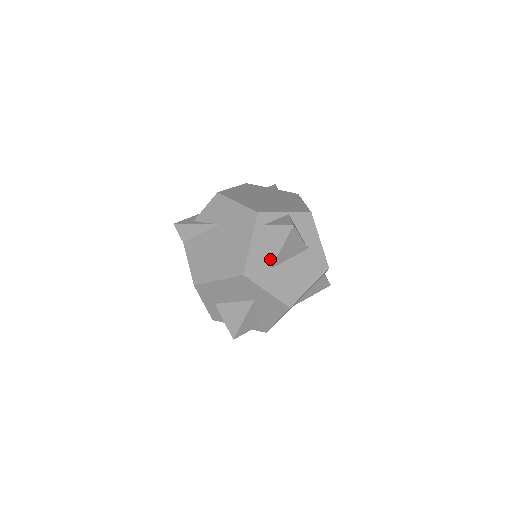
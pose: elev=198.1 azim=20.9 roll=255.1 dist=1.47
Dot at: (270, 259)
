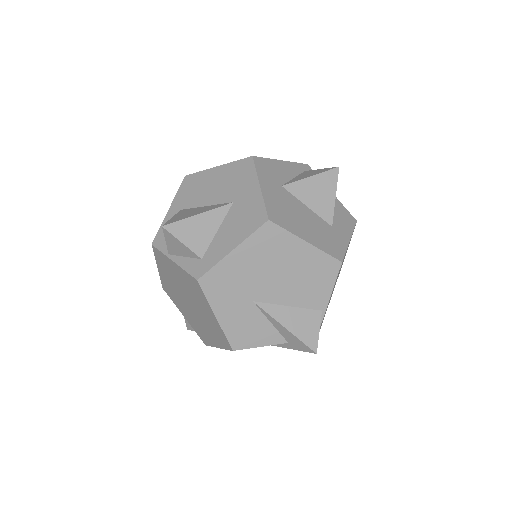
Dot at: (288, 182)
